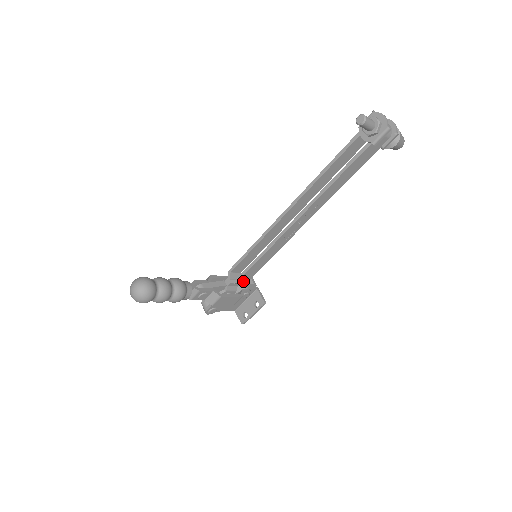
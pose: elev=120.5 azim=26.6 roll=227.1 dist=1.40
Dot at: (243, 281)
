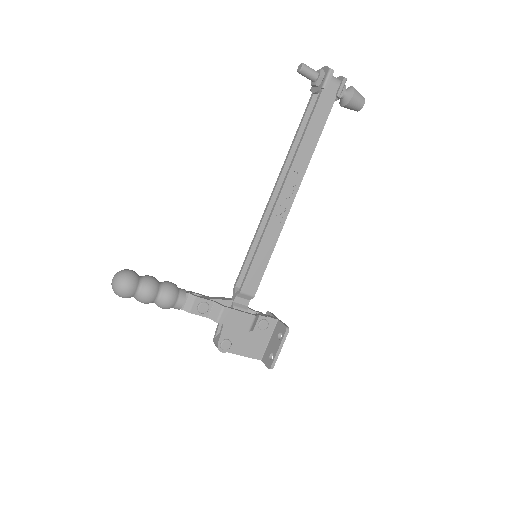
Dot at: (249, 291)
